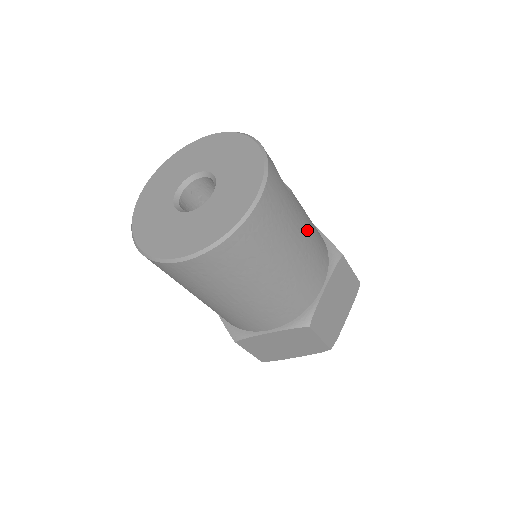
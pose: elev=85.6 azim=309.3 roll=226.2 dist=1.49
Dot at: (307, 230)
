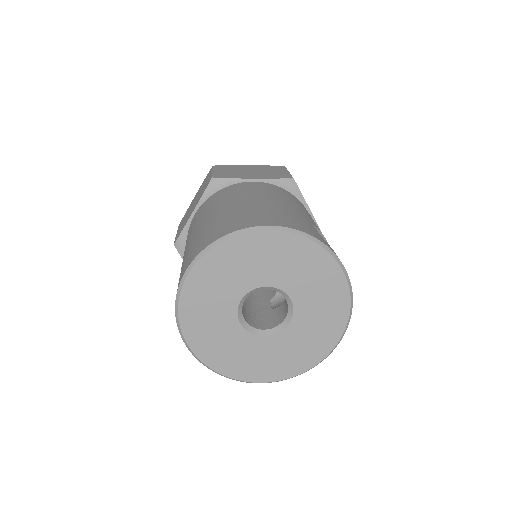
Dot at: occluded
